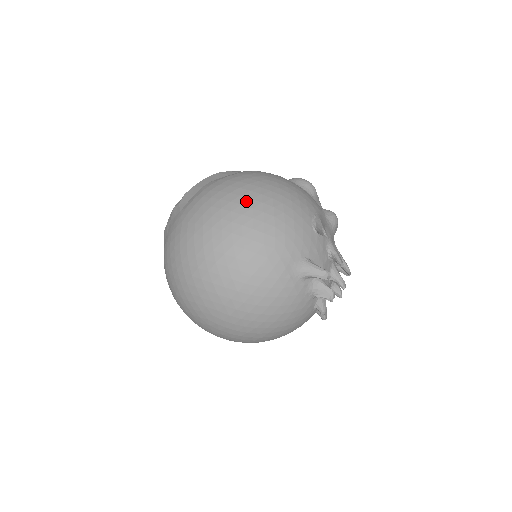
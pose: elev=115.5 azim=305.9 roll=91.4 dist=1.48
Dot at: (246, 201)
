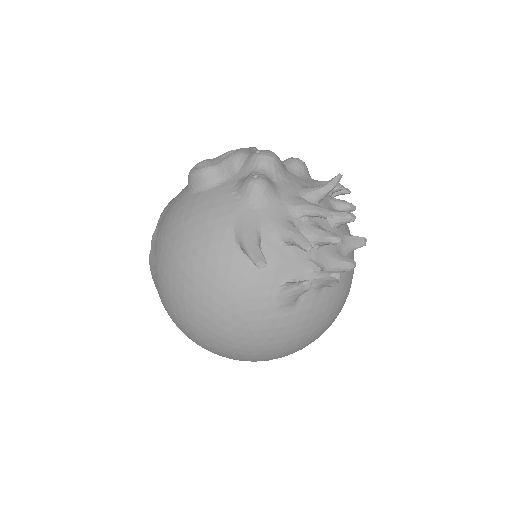
Dot at: (184, 305)
